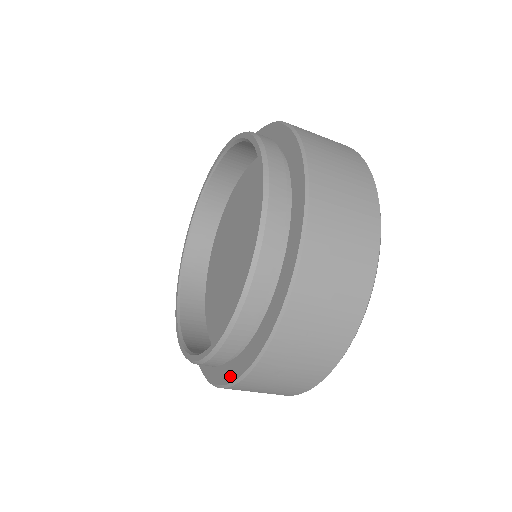
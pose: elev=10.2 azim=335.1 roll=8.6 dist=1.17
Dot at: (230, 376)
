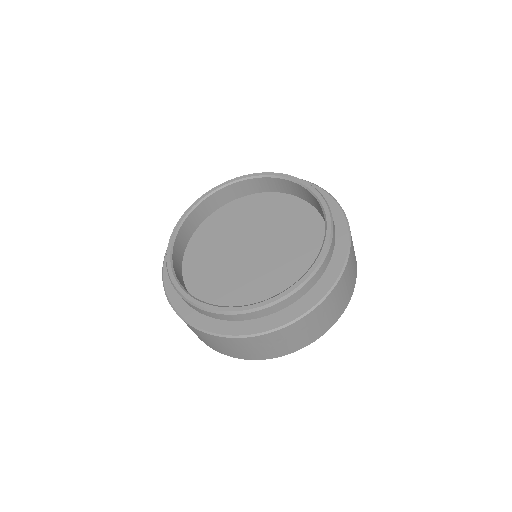
Dot at: (268, 326)
